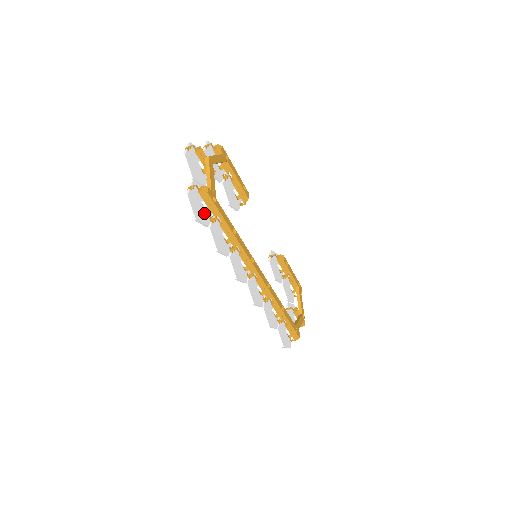
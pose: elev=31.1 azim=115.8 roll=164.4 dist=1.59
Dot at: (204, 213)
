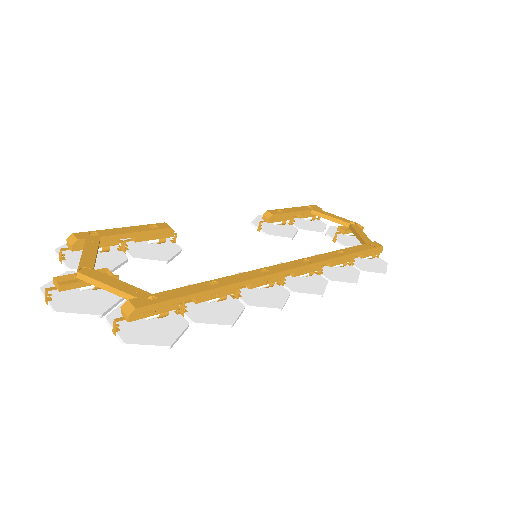
Dot at: (165, 322)
